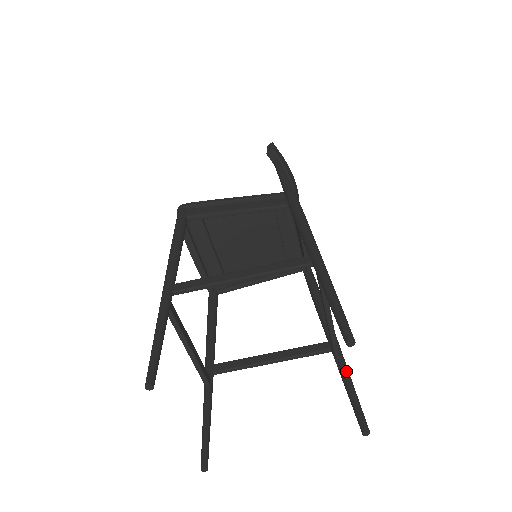
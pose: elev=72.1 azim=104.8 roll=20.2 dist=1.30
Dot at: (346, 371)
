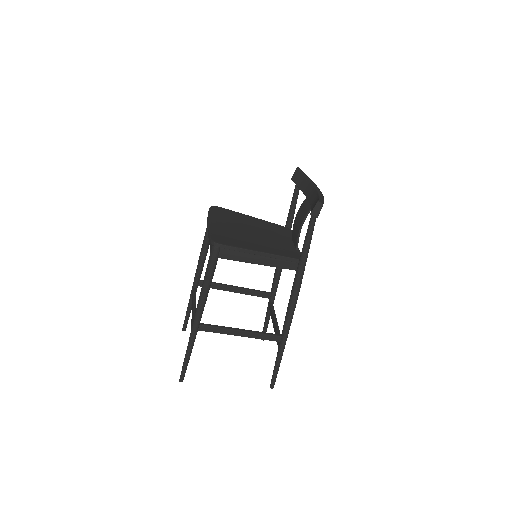
Dot at: occluded
